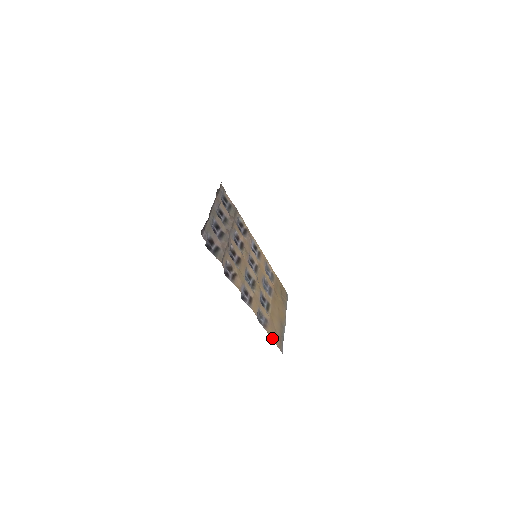
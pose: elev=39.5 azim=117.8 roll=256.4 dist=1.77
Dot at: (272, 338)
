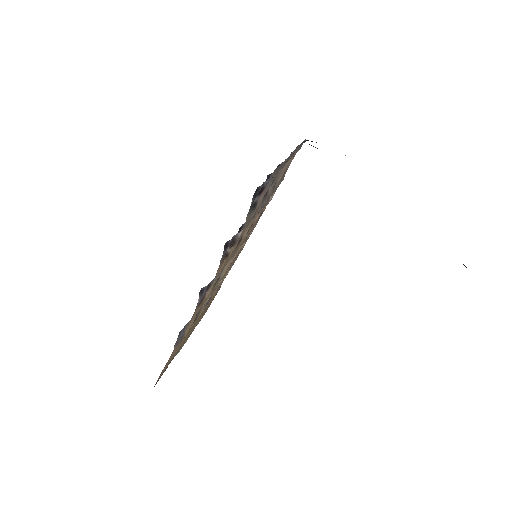
Dot at: occluded
